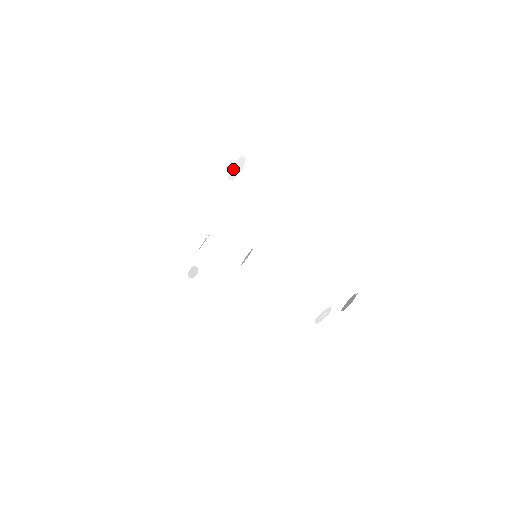
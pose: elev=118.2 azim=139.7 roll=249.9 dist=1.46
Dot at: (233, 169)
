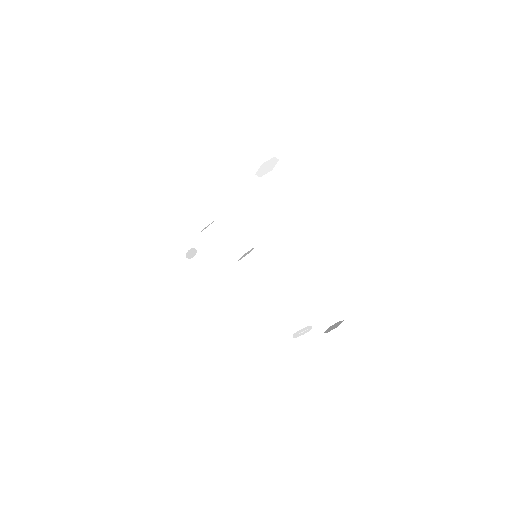
Dot at: (263, 166)
